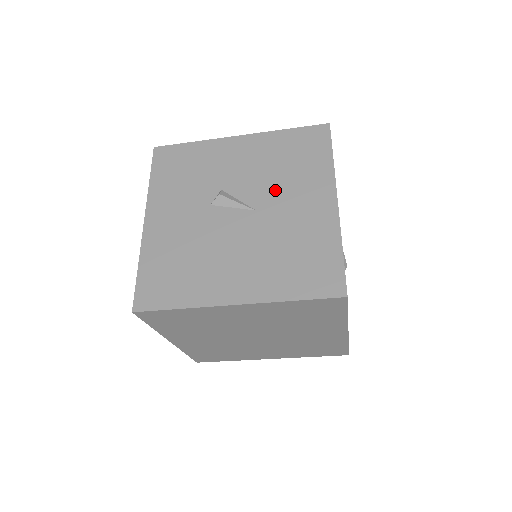
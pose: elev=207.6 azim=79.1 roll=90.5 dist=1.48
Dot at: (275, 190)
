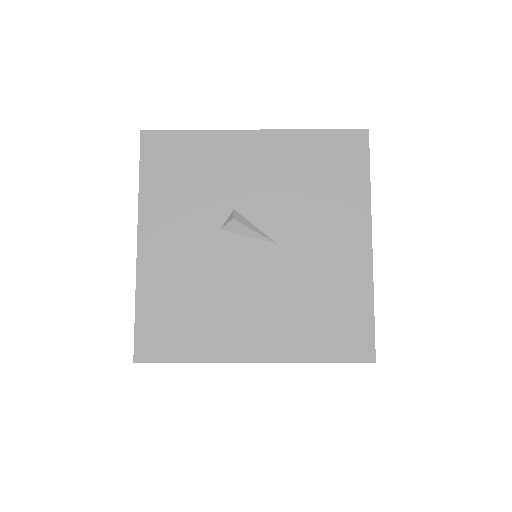
Dot at: (300, 218)
